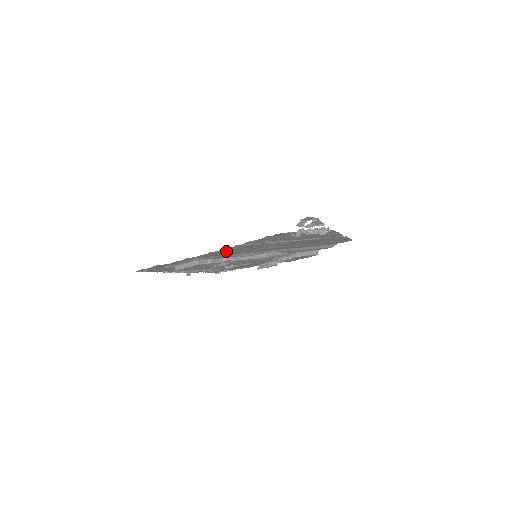
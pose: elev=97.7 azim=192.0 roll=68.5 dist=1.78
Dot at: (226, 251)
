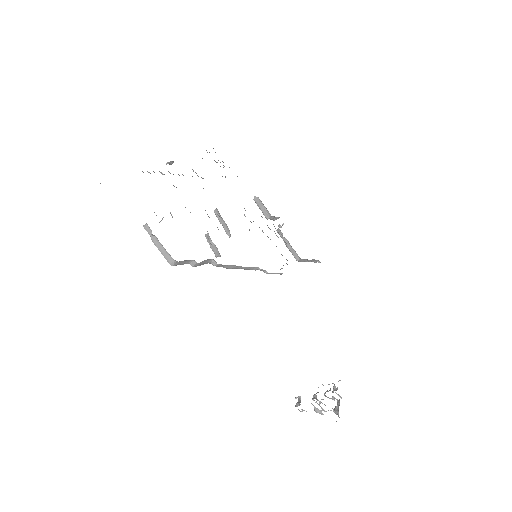
Dot at: occluded
